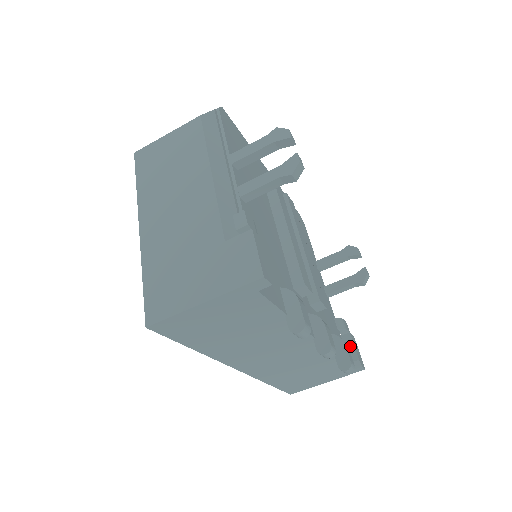
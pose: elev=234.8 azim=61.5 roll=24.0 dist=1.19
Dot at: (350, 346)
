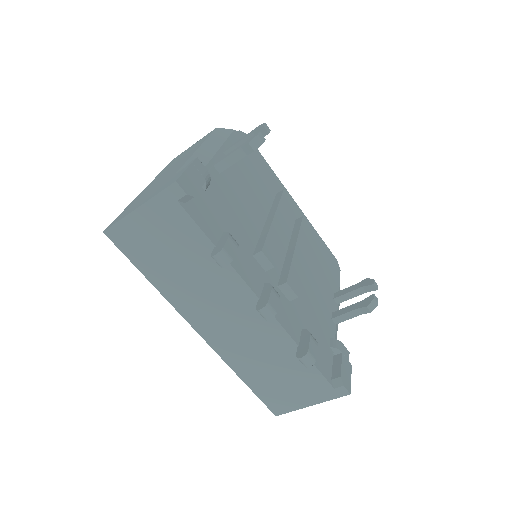
Dot at: (337, 364)
